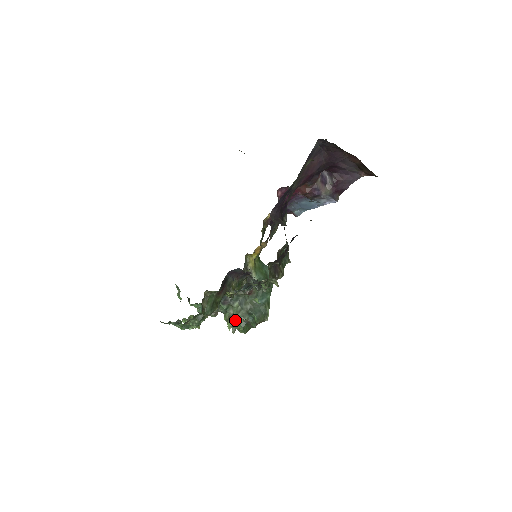
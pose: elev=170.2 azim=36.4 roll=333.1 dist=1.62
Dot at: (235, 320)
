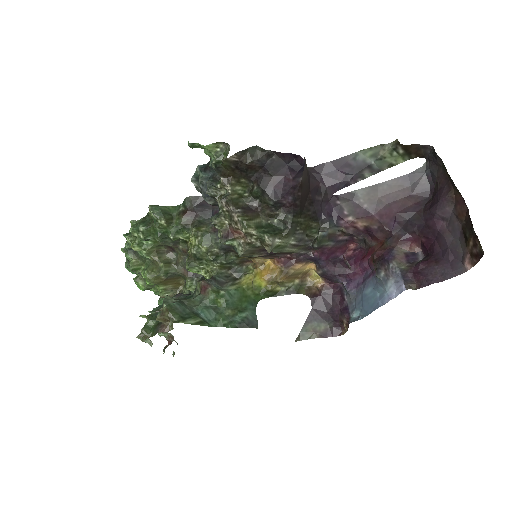
Dot at: occluded
